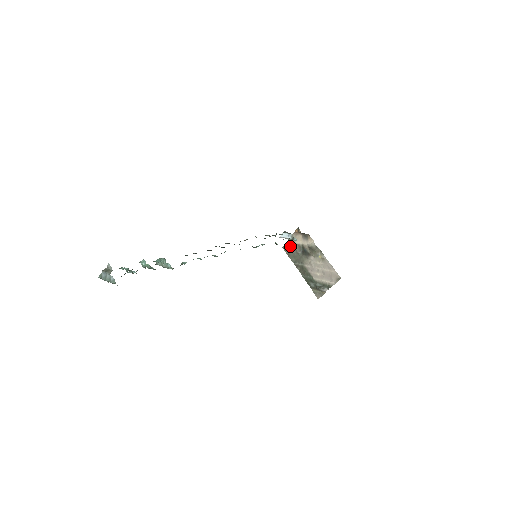
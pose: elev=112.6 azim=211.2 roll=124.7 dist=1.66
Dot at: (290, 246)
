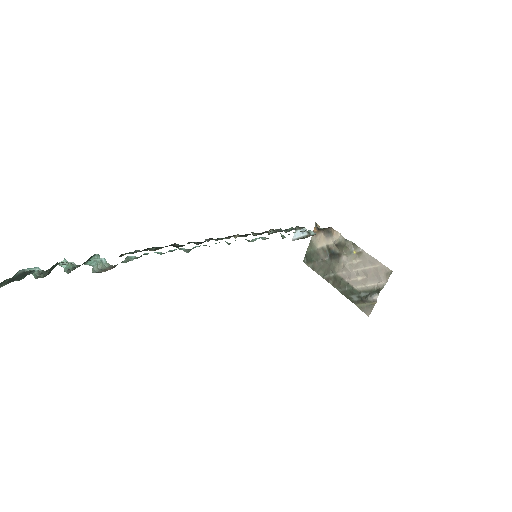
Dot at: (312, 255)
